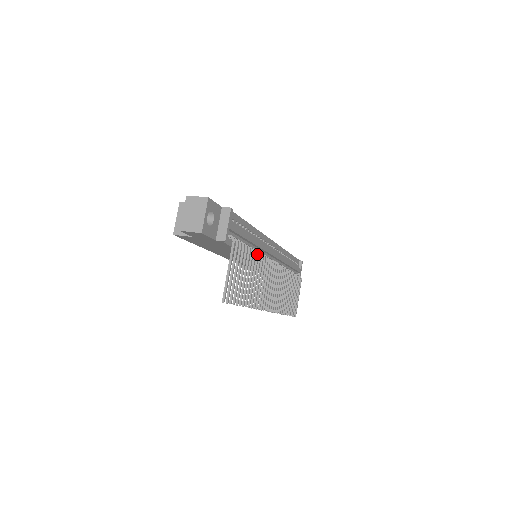
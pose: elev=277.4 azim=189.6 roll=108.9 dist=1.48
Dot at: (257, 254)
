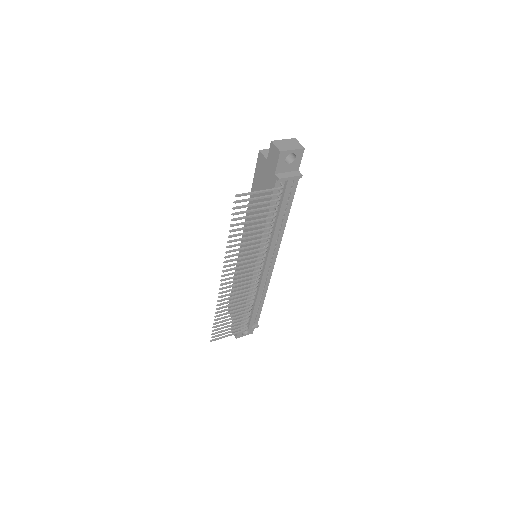
Dot at: (270, 232)
